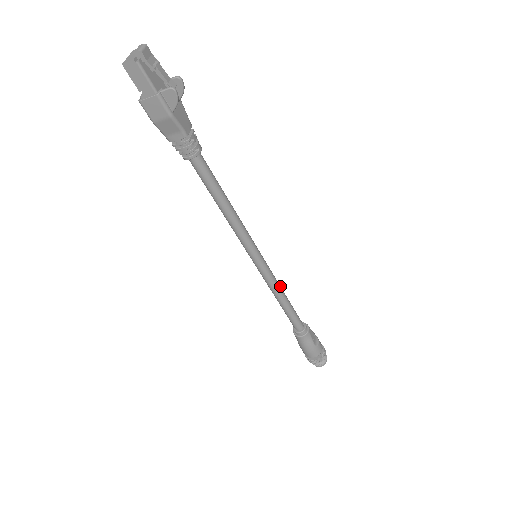
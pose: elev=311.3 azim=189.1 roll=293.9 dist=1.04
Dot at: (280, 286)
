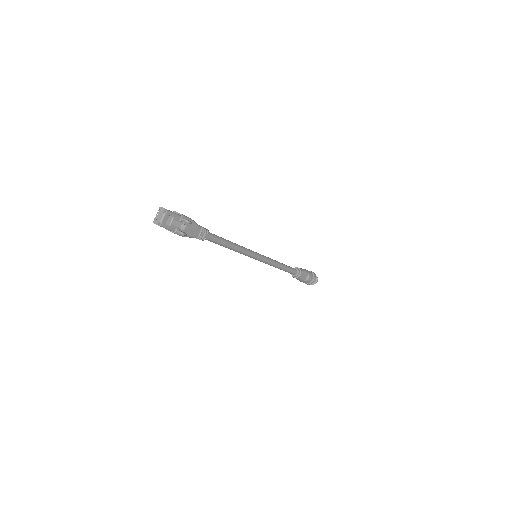
Dot at: (276, 263)
